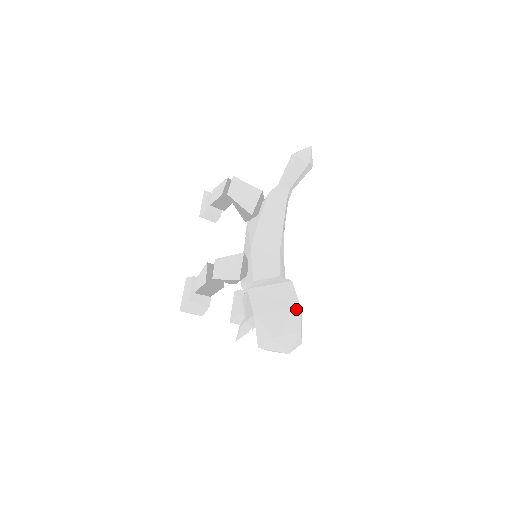
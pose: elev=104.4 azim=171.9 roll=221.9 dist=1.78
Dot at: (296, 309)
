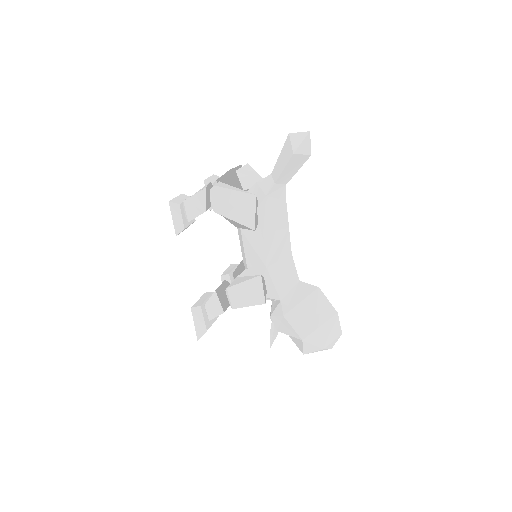
Dot at: (334, 316)
